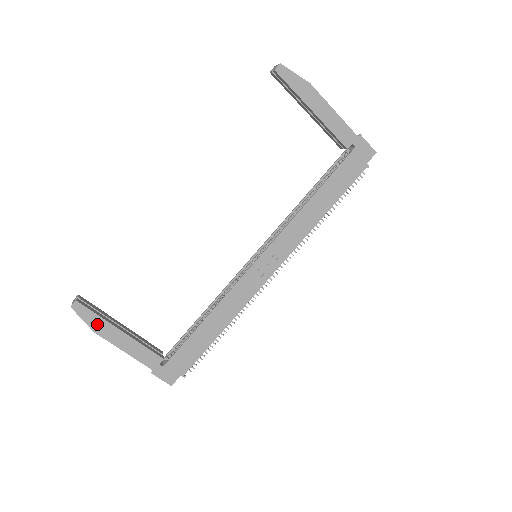
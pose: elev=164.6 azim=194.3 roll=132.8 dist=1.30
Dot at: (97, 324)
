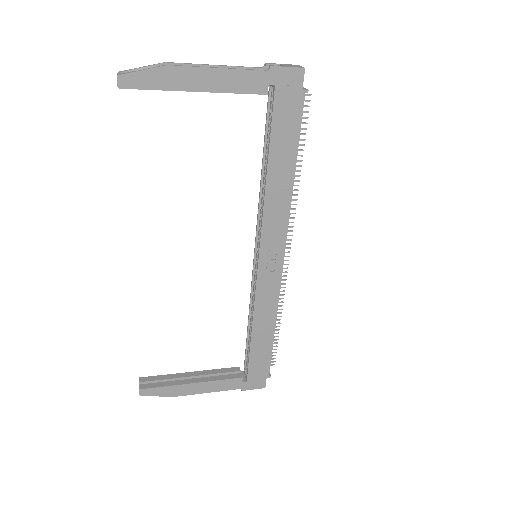
Dot at: (169, 392)
